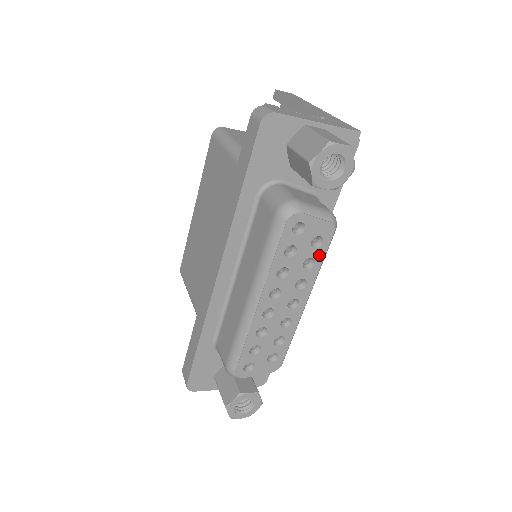
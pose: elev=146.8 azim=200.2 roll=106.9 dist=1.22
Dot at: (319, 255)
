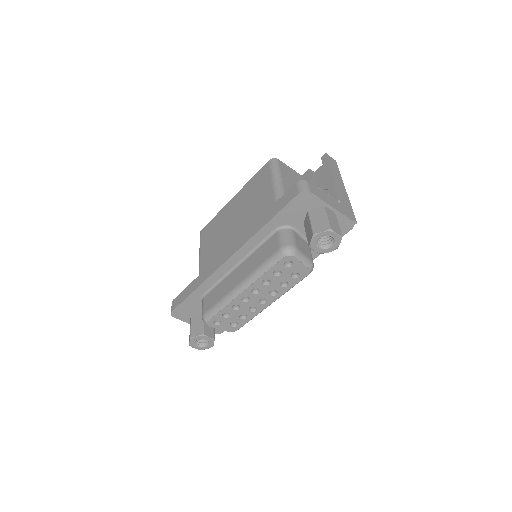
Dot at: (293, 283)
